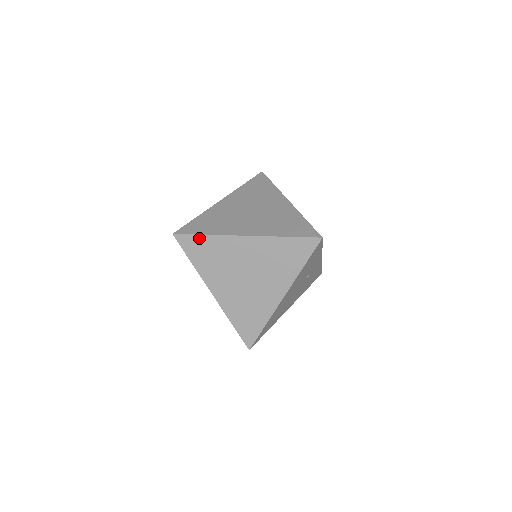
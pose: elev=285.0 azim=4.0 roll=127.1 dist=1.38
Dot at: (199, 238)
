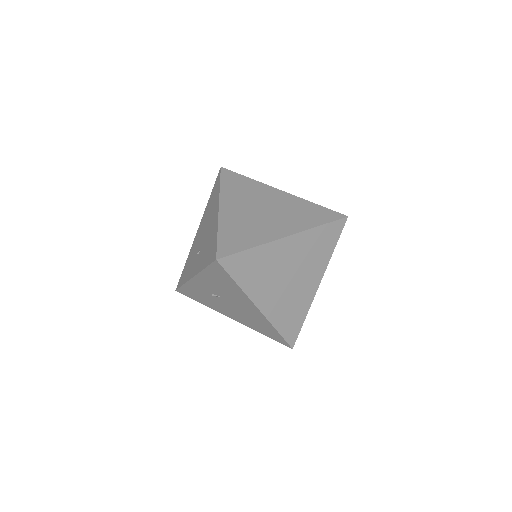
Dot at: (244, 254)
